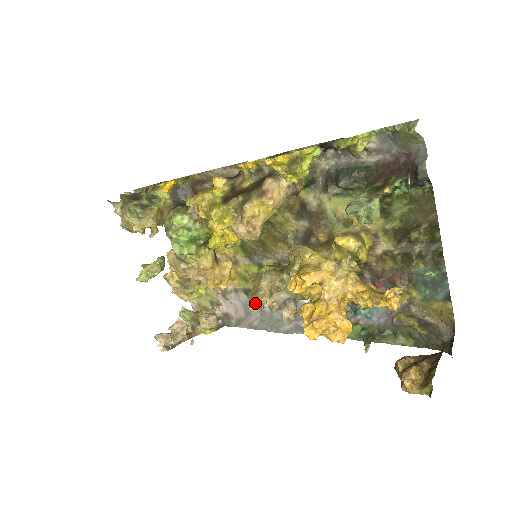
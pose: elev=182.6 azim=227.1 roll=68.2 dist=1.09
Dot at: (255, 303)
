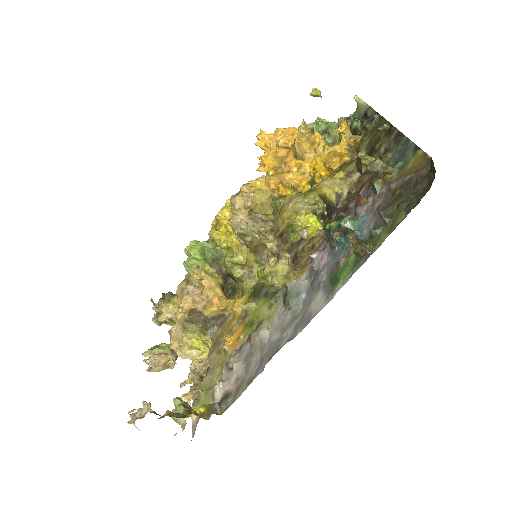
Dot at: occluded
